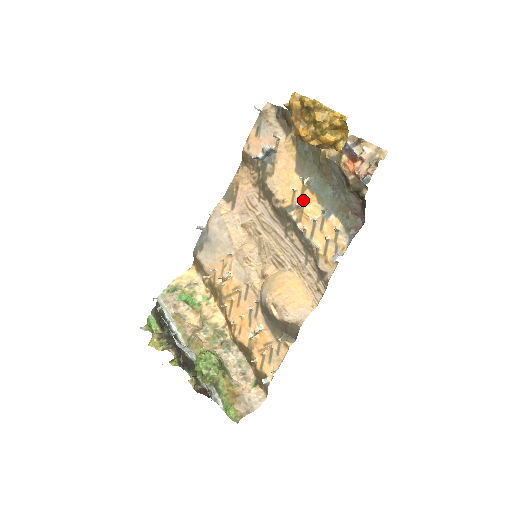
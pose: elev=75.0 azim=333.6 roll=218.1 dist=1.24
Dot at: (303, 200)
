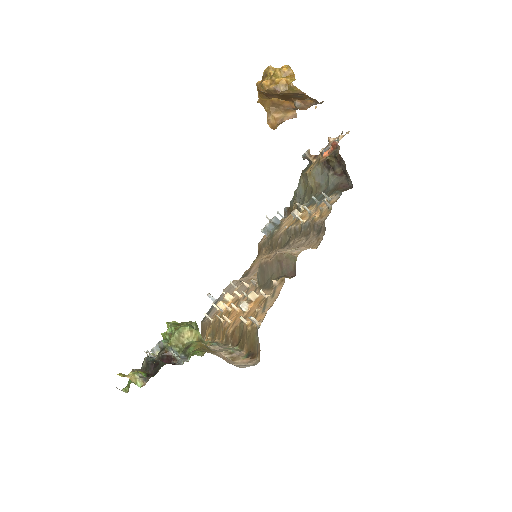
Dot at: (300, 214)
